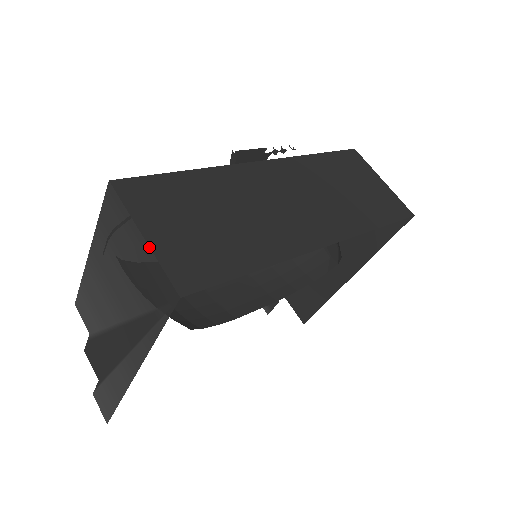
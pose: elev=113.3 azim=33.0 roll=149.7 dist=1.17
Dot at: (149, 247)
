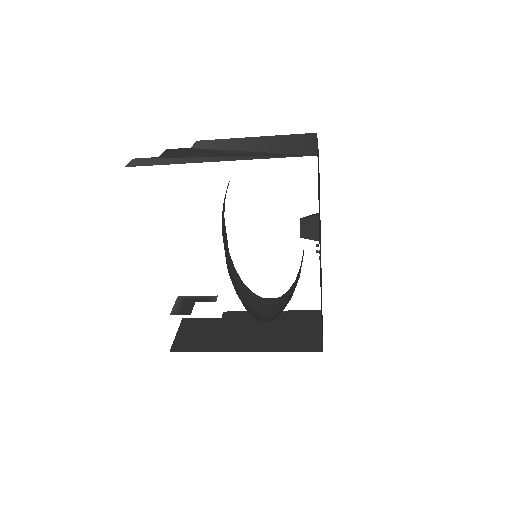
Dot at: occluded
